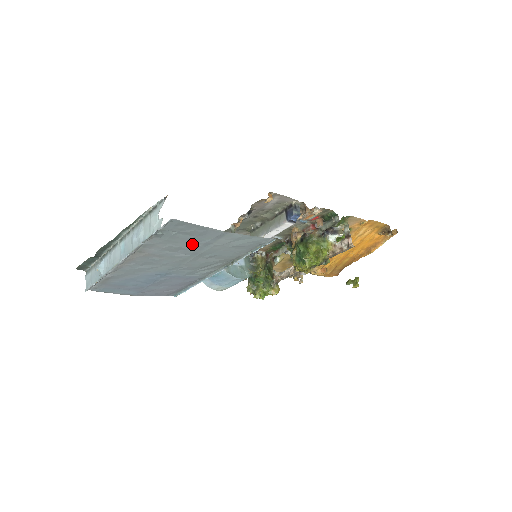
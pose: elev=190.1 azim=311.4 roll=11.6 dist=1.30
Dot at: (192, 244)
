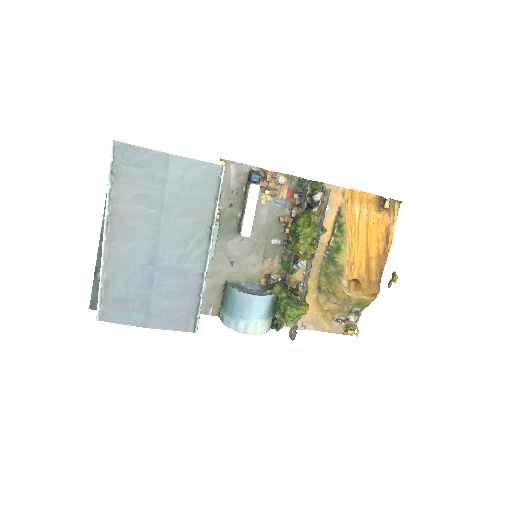
Dot at: (151, 186)
